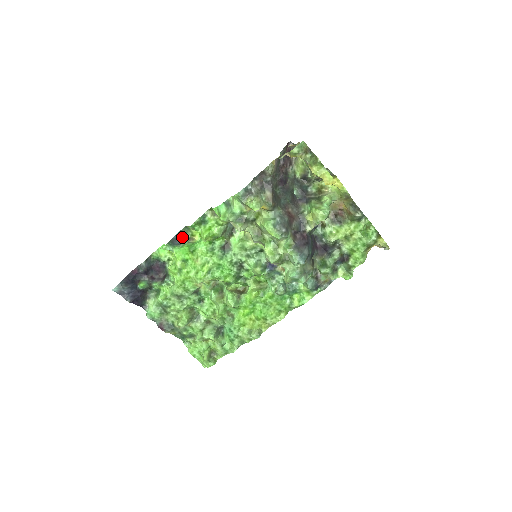
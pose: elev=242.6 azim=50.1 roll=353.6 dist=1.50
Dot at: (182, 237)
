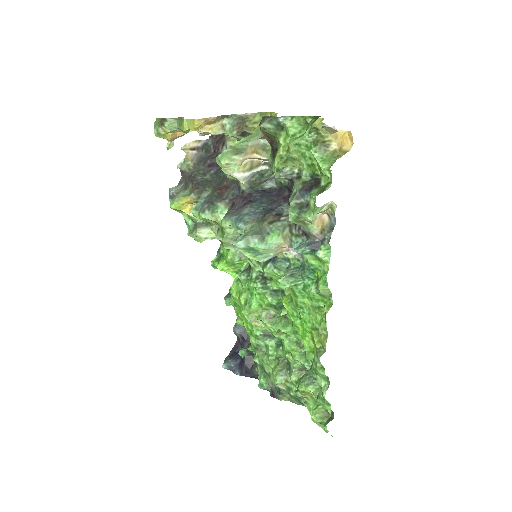
Dot at: occluded
